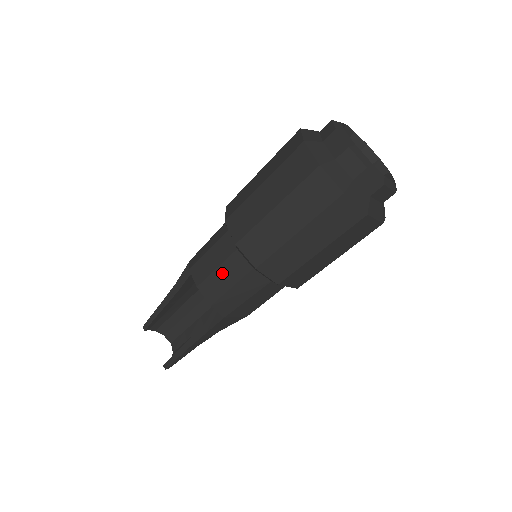
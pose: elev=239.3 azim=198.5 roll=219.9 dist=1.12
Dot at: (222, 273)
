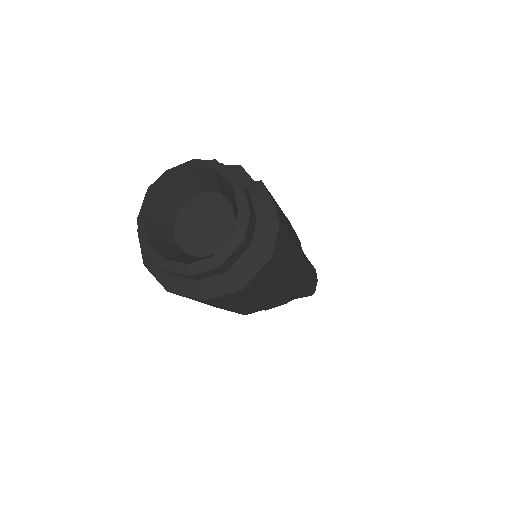
Dot at: occluded
